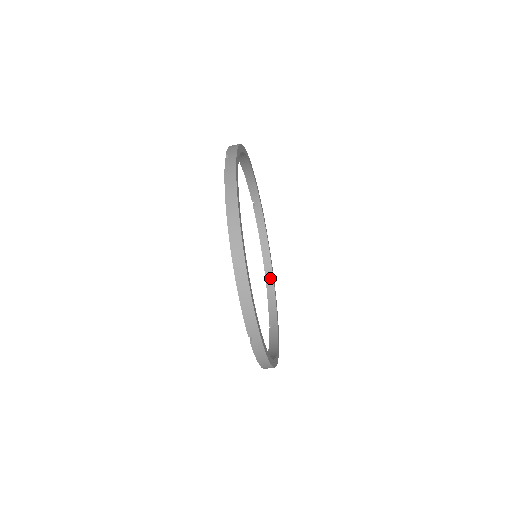
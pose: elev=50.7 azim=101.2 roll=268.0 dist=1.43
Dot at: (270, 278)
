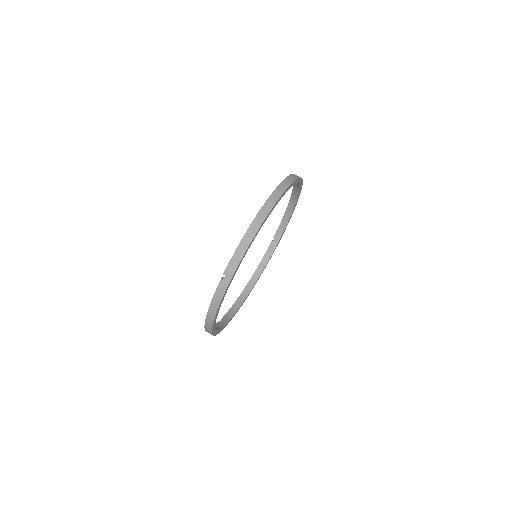
Dot at: (244, 296)
